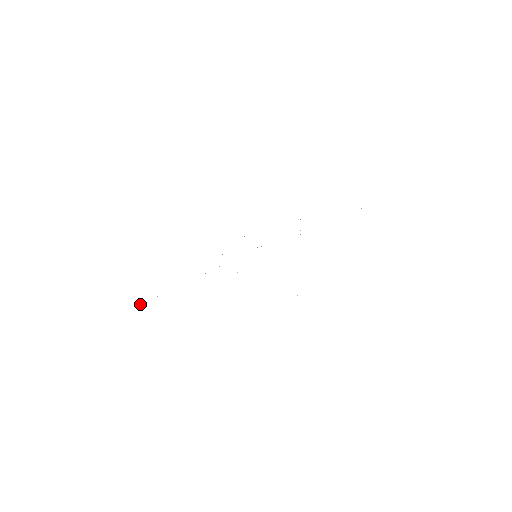
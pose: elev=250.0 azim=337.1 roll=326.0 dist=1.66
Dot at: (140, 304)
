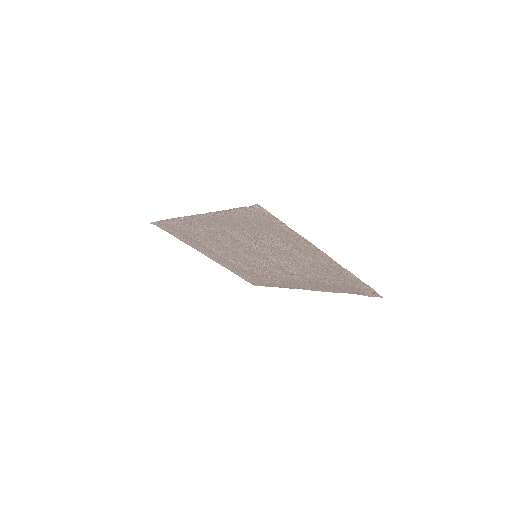
Dot at: (154, 224)
